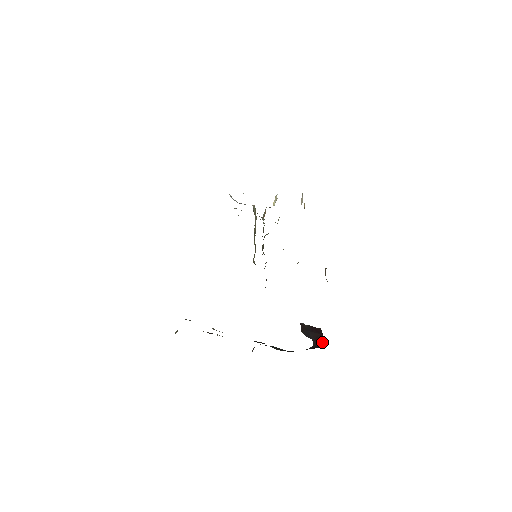
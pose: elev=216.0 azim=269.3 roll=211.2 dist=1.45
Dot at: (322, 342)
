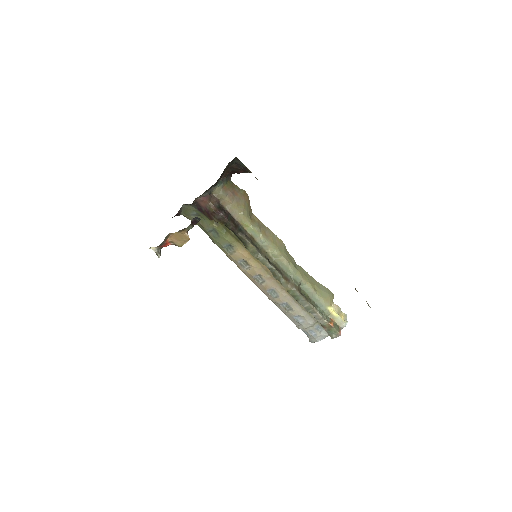
Dot at: occluded
